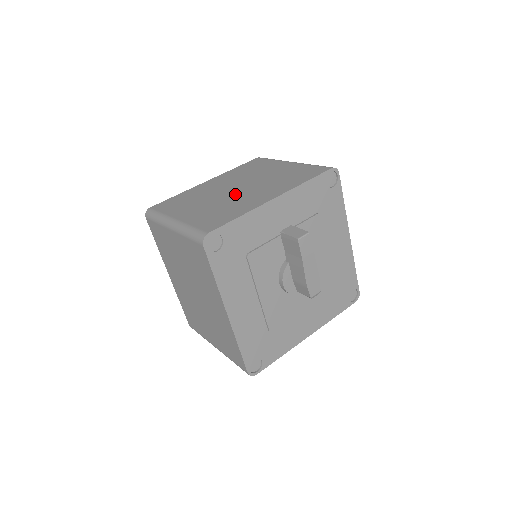
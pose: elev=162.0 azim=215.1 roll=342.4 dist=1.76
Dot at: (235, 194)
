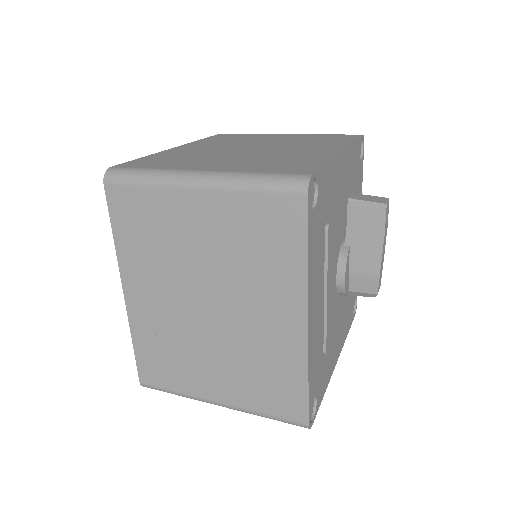
Dot at: (263, 151)
